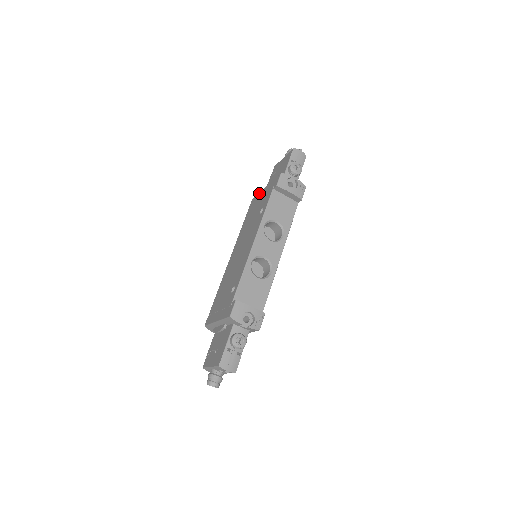
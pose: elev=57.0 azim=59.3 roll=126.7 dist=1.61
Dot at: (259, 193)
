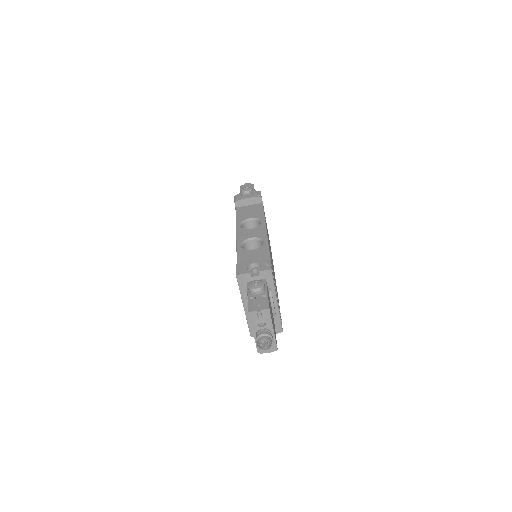
Dot at: occluded
